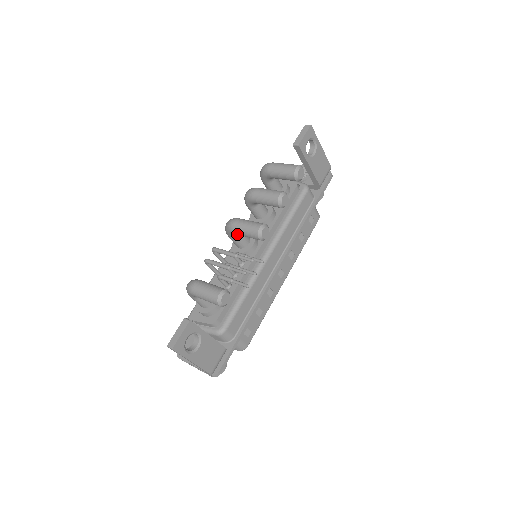
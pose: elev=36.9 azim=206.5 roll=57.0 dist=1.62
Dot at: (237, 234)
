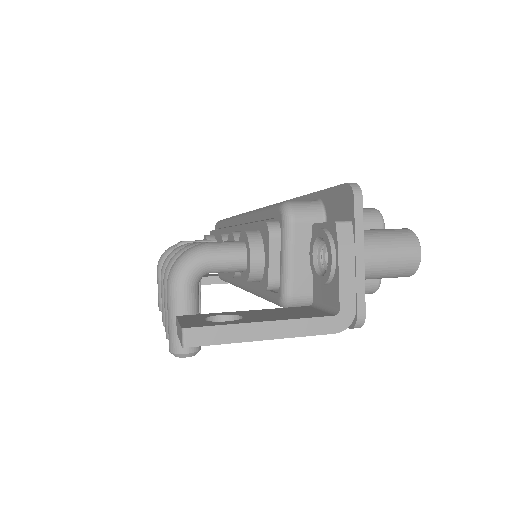
Dot at: occluded
